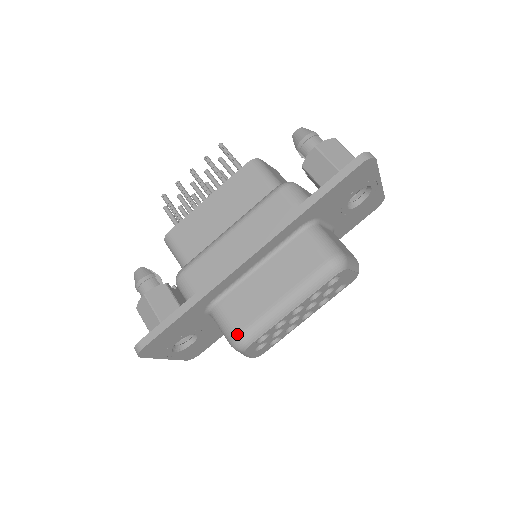
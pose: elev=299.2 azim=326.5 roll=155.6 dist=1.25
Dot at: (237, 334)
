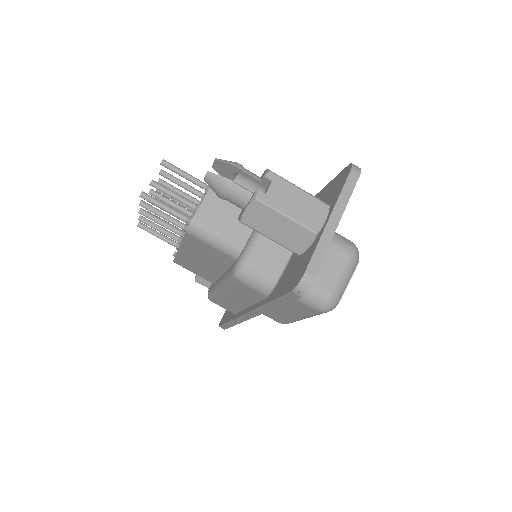
Dot at: occluded
